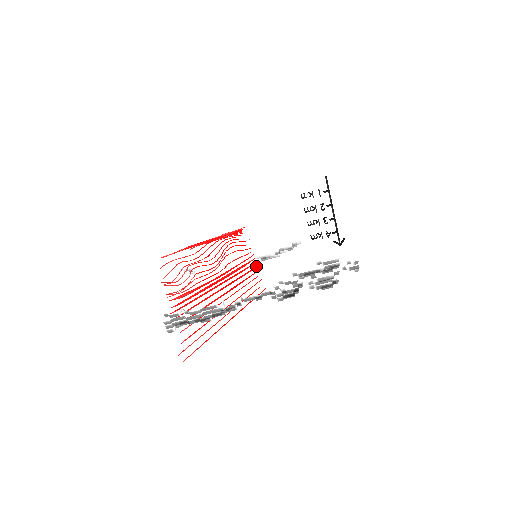
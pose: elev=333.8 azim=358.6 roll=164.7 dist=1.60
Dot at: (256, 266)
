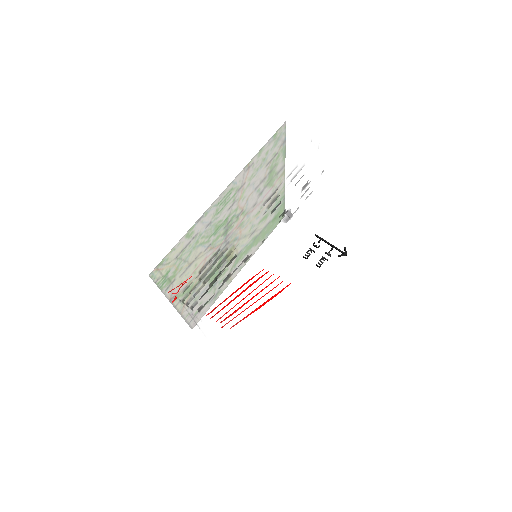
Dot at: (265, 268)
